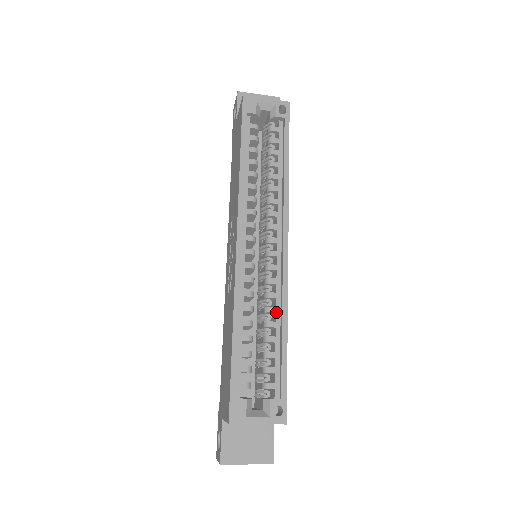
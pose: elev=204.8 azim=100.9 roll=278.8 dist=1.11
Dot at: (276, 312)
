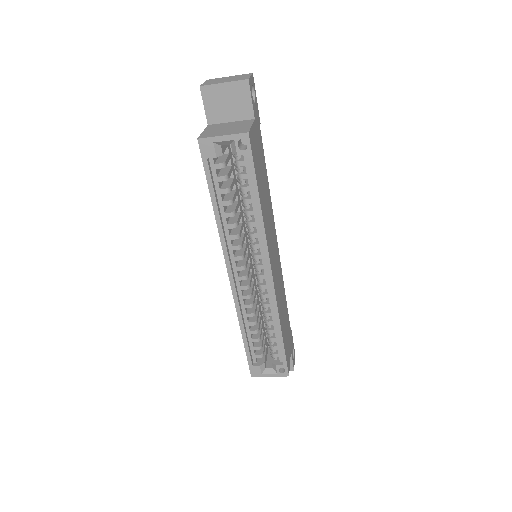
Dot at: (272, 316)
